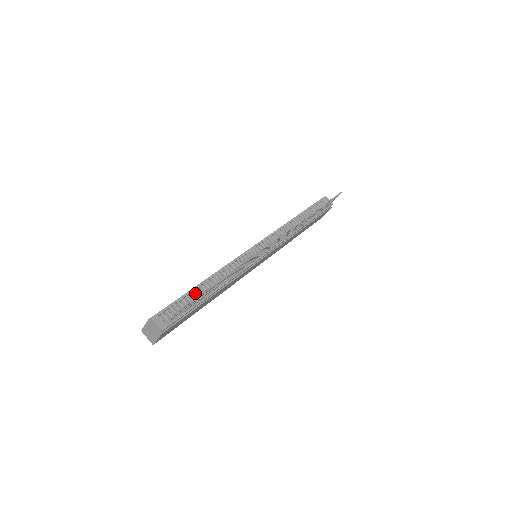
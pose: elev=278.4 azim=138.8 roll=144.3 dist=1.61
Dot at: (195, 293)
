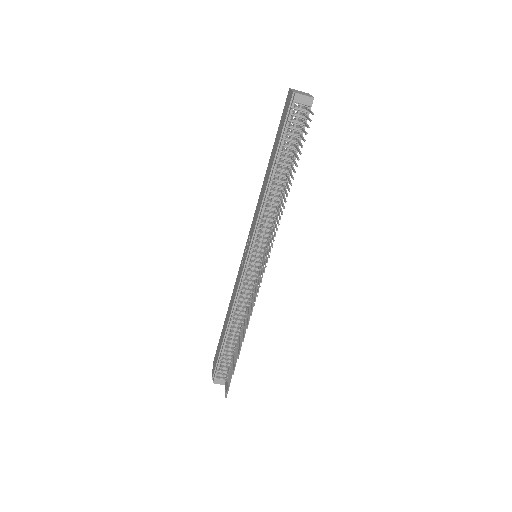
Dot at: (228, 346)
